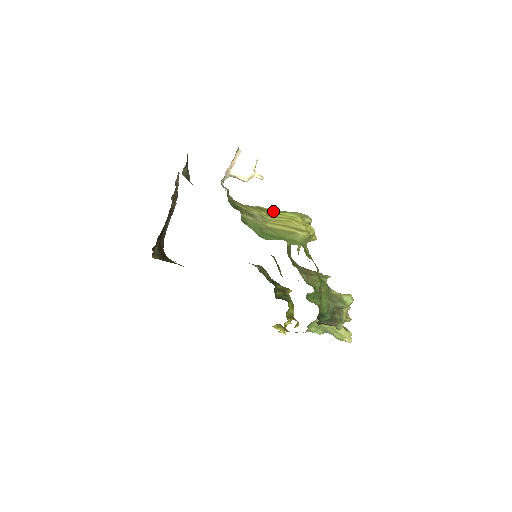
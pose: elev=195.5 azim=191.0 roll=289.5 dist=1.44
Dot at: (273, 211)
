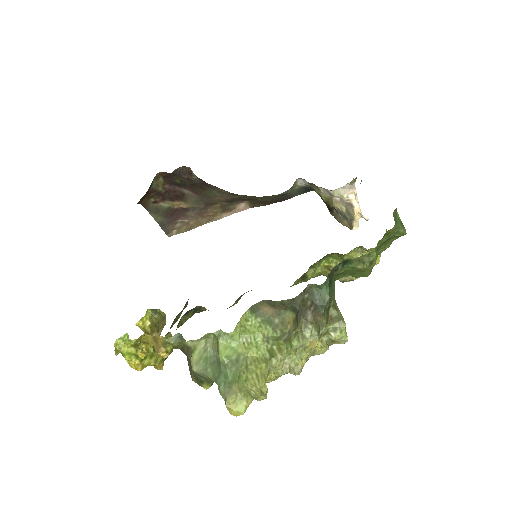
Dot at: occluded
